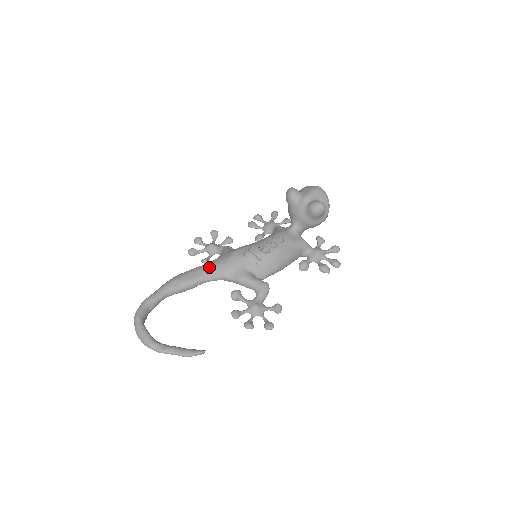
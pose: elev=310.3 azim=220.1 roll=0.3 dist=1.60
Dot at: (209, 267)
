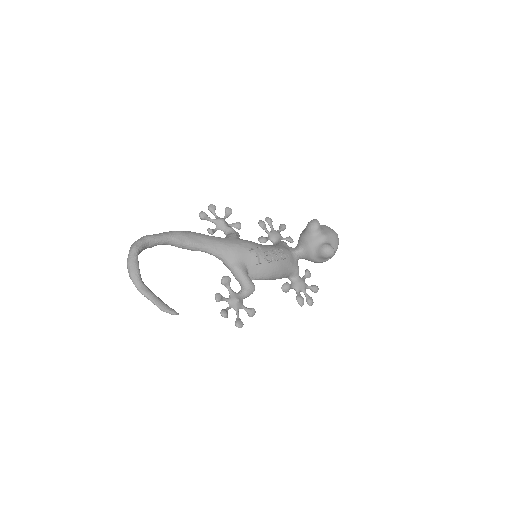
Dot at: (216, 242)
